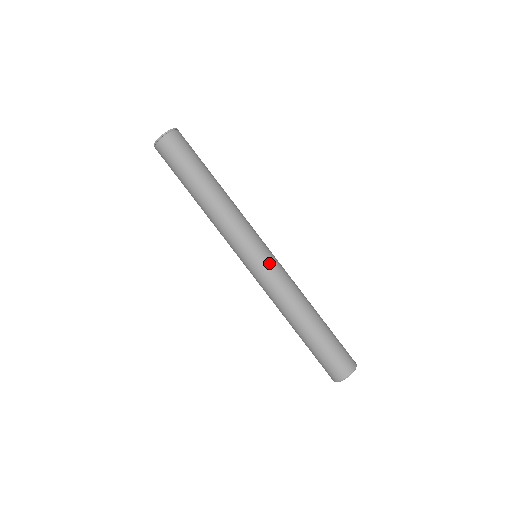
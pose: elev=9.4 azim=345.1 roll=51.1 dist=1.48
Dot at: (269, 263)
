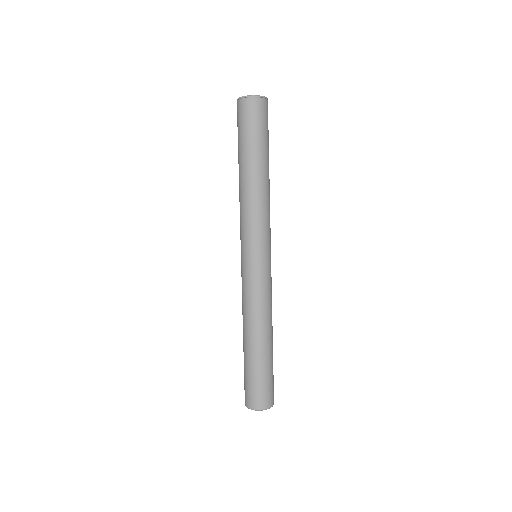
Dot at: occluded
